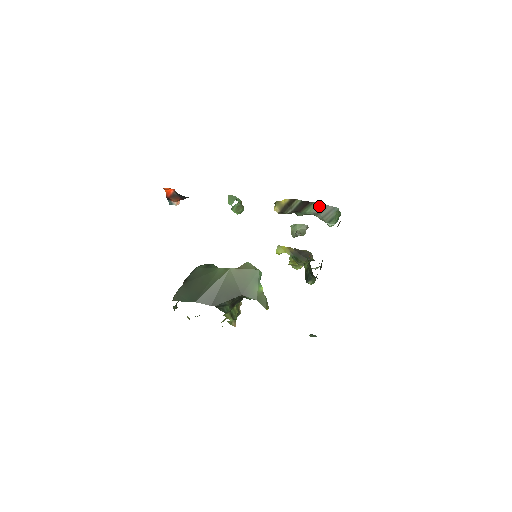
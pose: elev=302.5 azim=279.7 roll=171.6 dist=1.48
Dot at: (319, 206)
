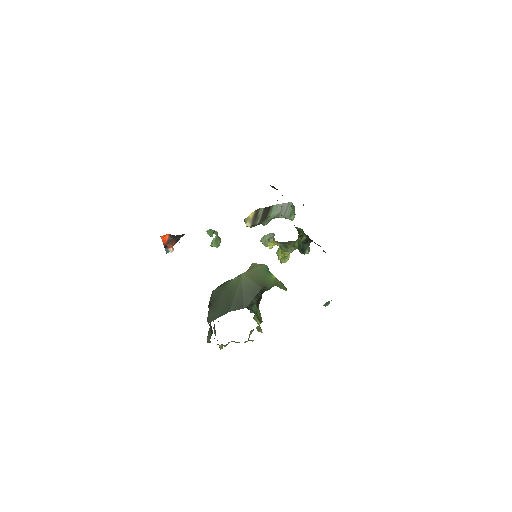
Dot at: (278, 207)
